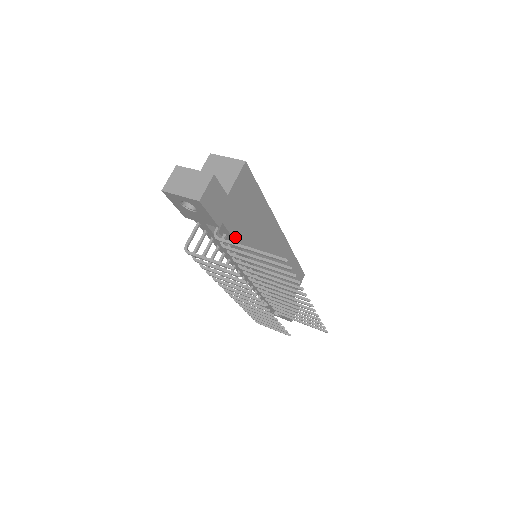
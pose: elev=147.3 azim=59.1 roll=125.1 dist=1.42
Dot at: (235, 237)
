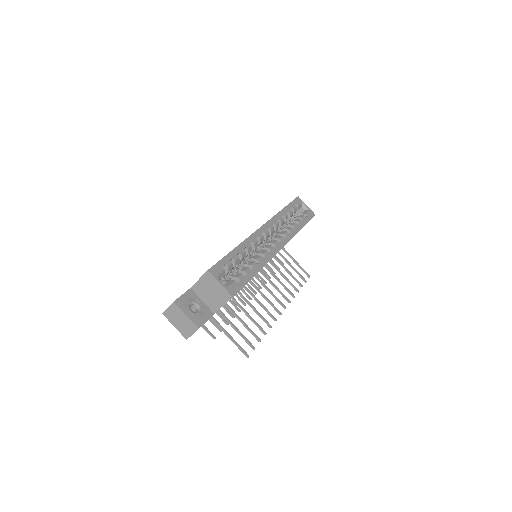
Dot at: occluded
